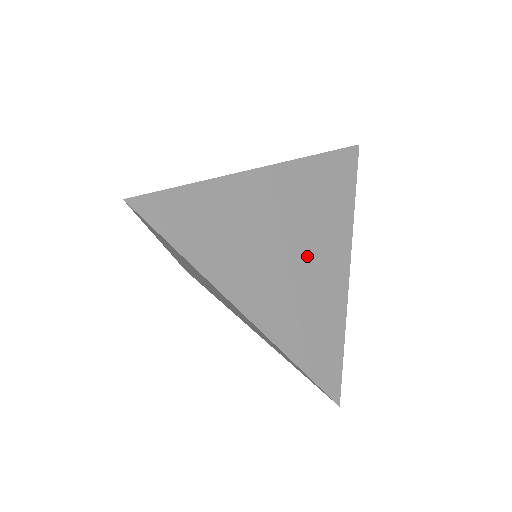
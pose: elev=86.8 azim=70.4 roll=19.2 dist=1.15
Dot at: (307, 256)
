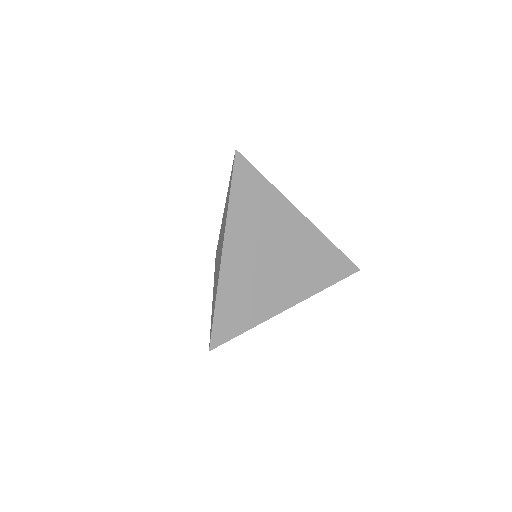
Dot at: (283, 246)
